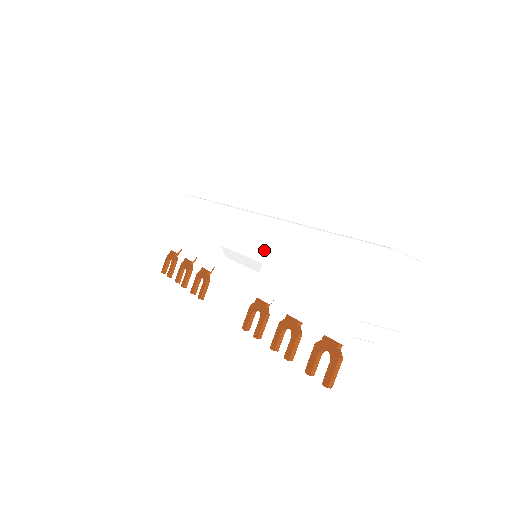
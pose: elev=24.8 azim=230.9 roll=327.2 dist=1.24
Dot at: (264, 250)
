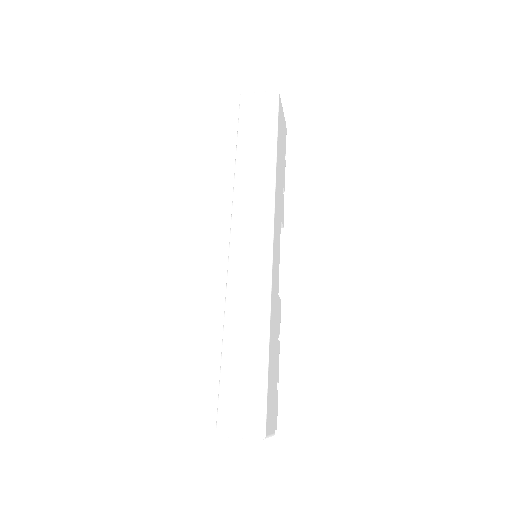
Dot at: occluded
